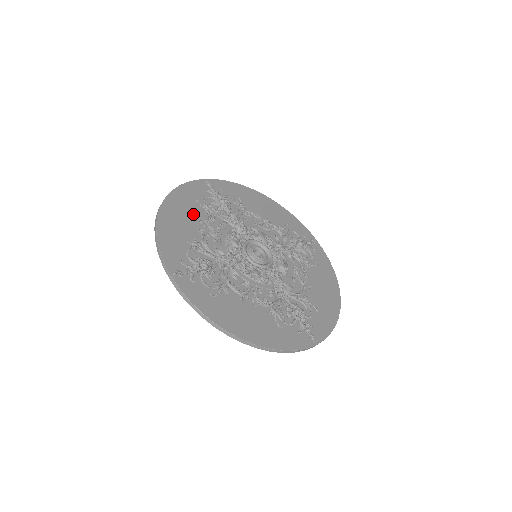
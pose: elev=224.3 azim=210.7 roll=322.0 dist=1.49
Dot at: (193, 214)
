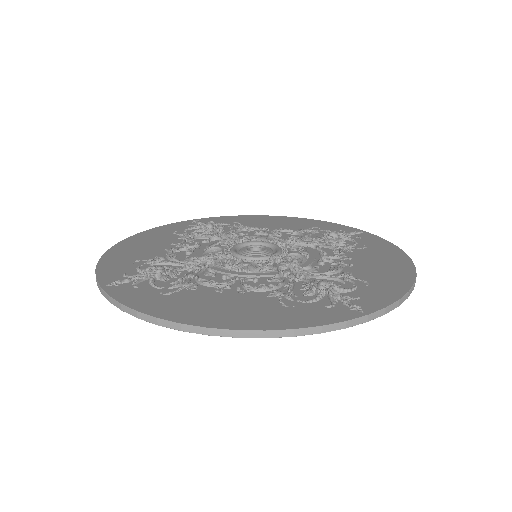
Dot at: (163, 242)
